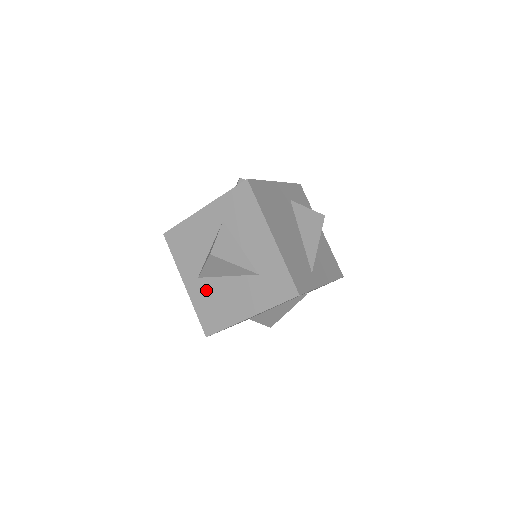
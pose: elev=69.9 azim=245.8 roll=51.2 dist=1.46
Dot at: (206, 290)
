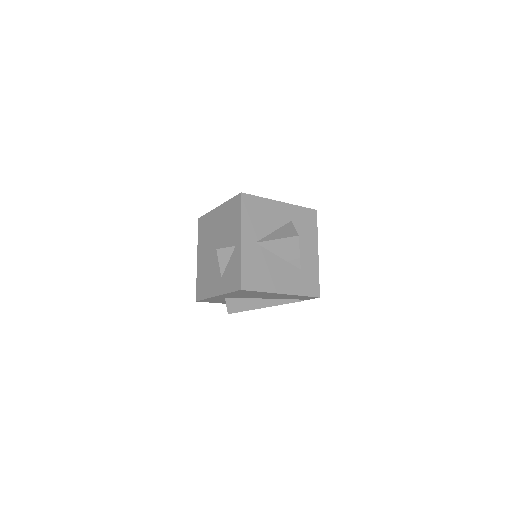
Dot at: (258, 255)
